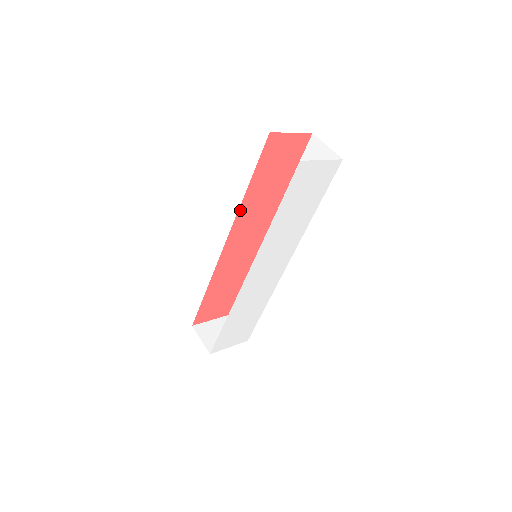
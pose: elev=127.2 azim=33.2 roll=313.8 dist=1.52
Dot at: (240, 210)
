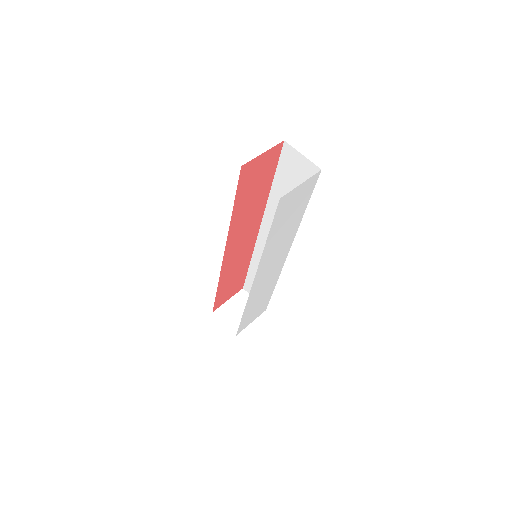
Dot at: (230, 228)
